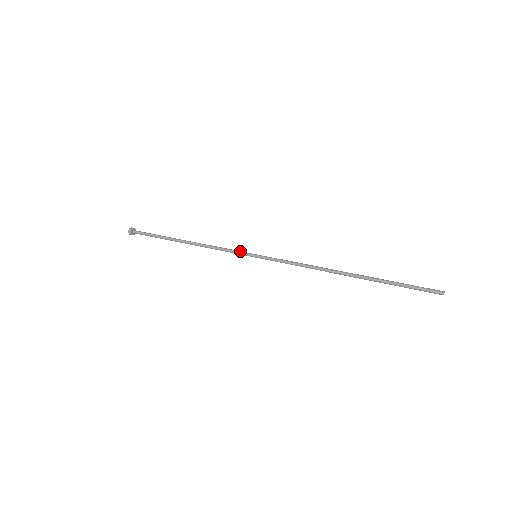
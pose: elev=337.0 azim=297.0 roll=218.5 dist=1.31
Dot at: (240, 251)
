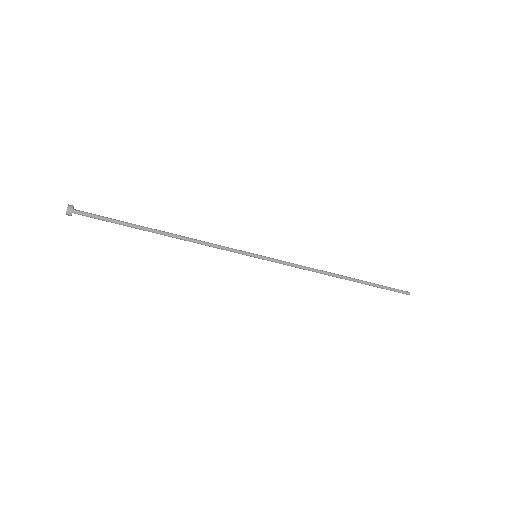
Dot at: occluded
